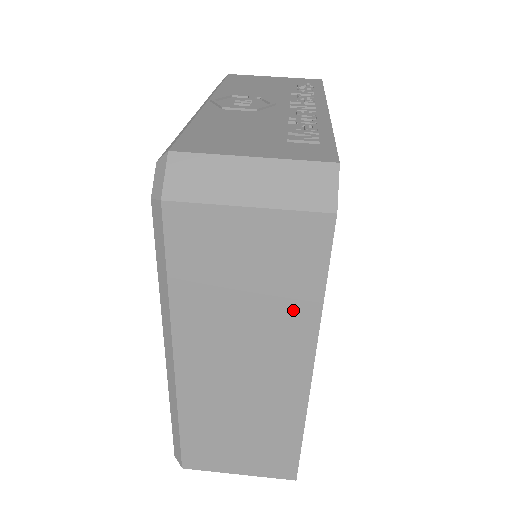
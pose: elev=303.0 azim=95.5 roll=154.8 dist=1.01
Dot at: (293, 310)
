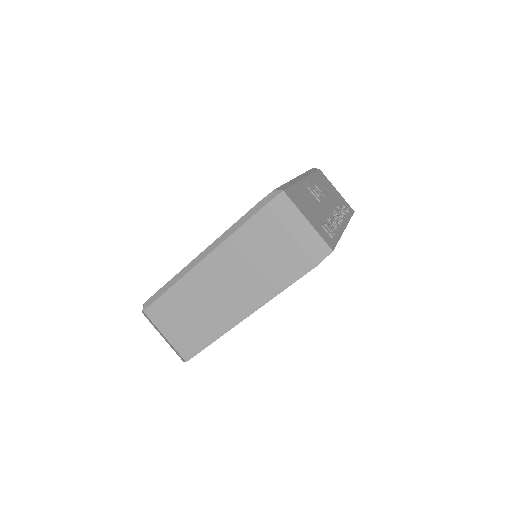
Dot at: (267, 285)
